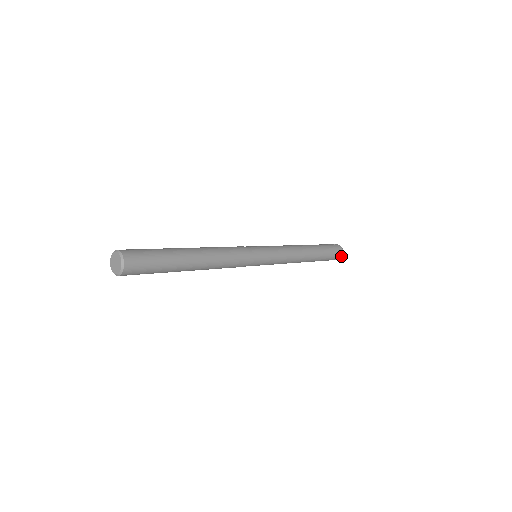
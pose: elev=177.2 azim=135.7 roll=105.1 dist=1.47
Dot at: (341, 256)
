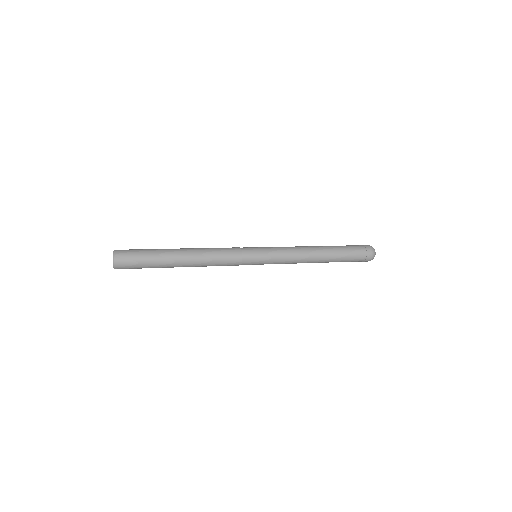
Dot at: occluded
